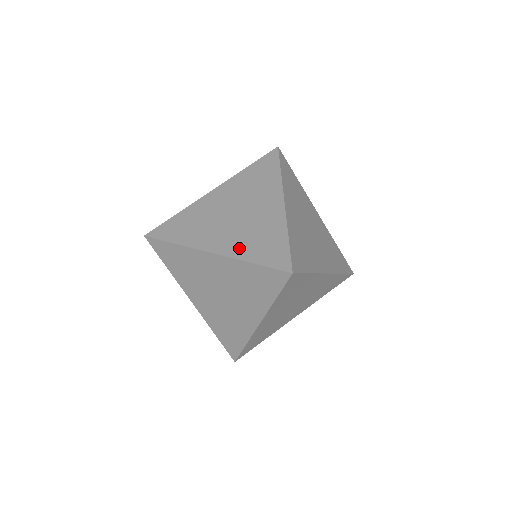
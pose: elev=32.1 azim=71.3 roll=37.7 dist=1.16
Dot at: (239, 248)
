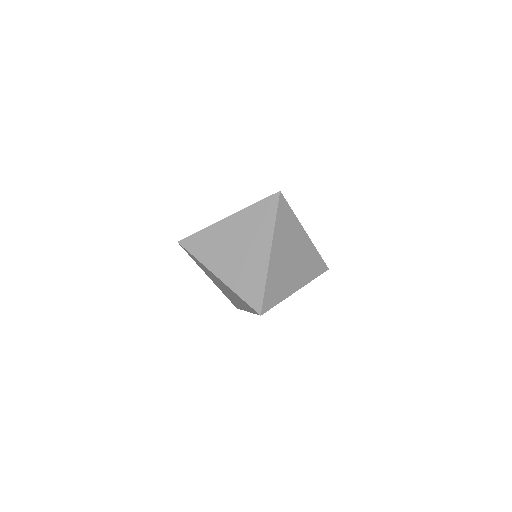
Dot at: occluded
